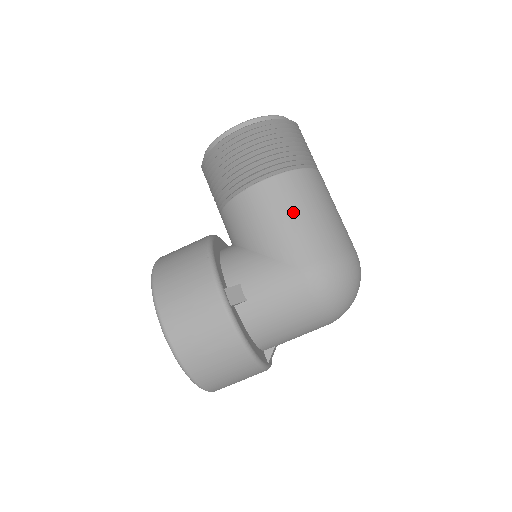
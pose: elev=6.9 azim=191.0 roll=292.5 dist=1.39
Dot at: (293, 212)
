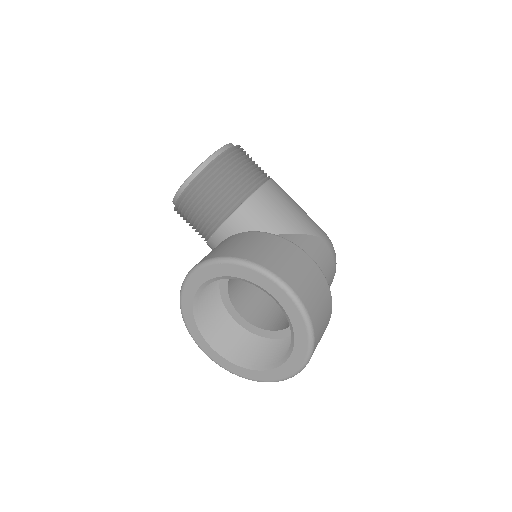
Dot at: (294, 203)
